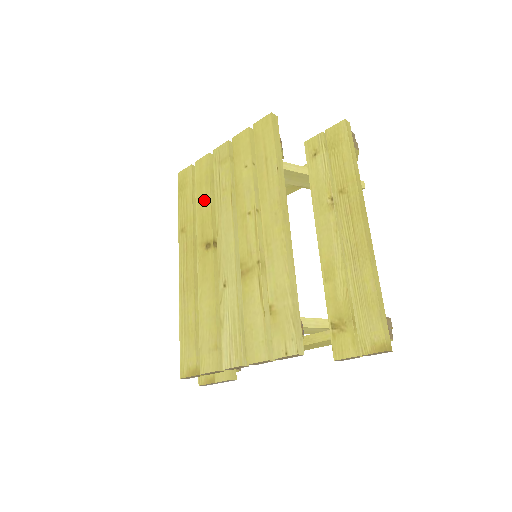
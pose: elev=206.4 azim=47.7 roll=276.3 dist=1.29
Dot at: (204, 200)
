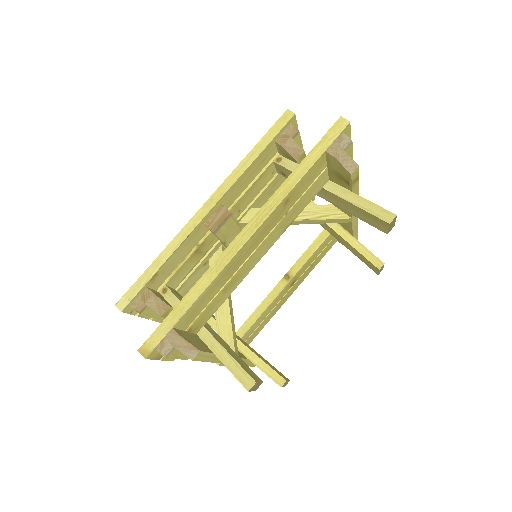
Dot at: occluded
